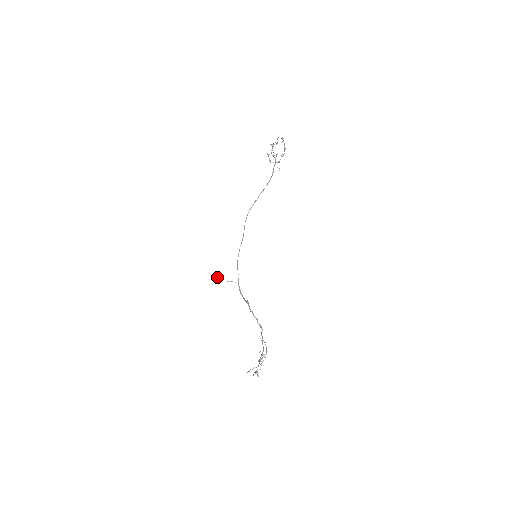
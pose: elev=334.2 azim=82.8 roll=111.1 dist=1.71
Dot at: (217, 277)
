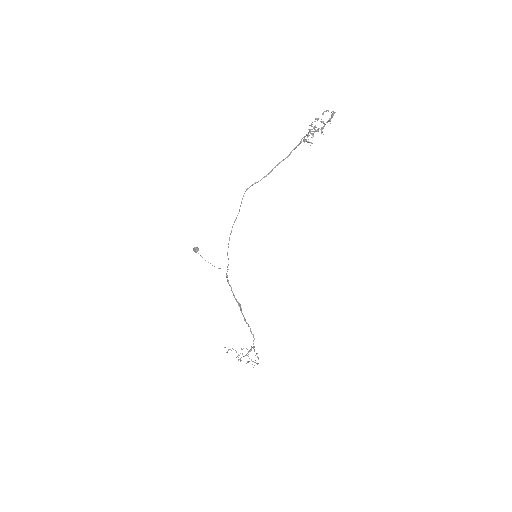
Dot at: (196, 249)
